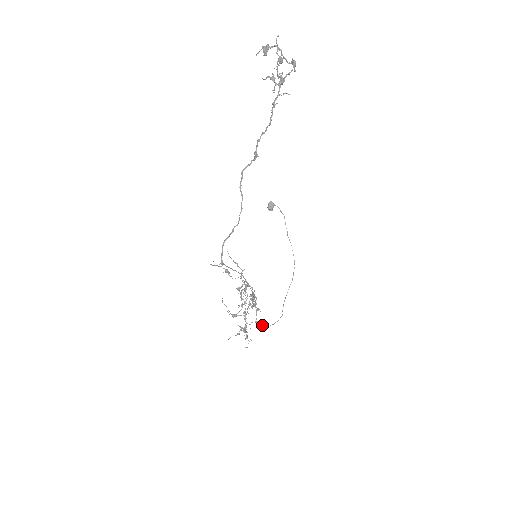
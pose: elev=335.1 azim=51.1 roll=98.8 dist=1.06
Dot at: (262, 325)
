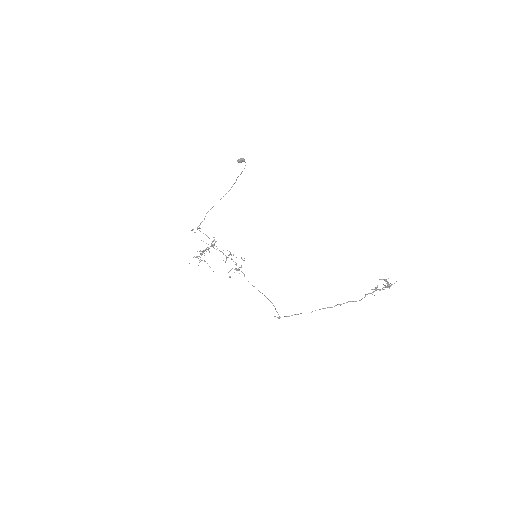
Dot at: occluded
